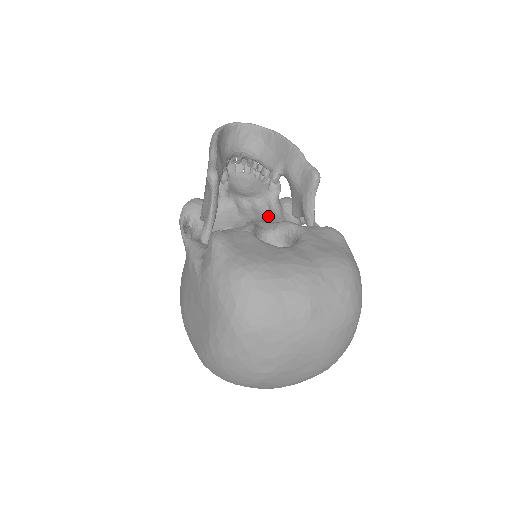
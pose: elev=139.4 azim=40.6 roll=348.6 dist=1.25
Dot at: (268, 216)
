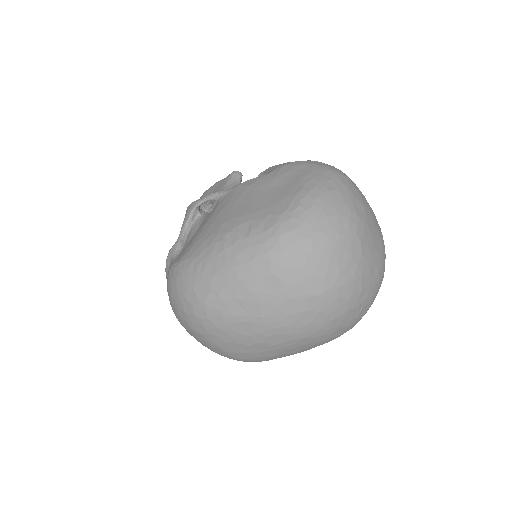
Dot at: occluded
